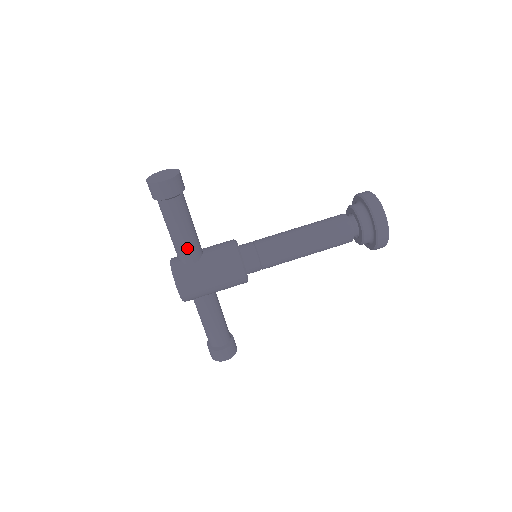
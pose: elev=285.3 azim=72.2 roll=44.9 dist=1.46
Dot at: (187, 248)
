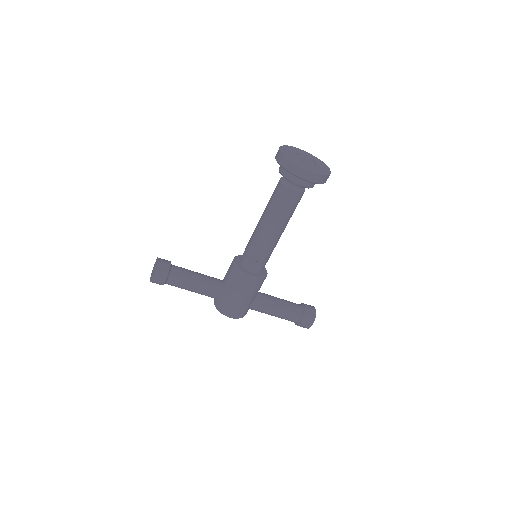
Dot at: (208, 292)
